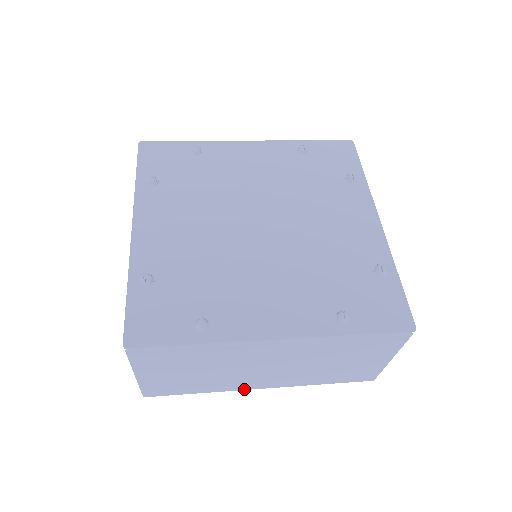
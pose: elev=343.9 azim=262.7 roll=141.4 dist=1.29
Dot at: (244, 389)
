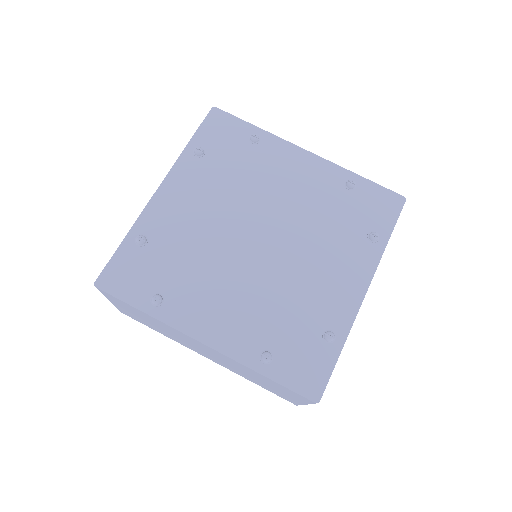
Dot at: occluded
